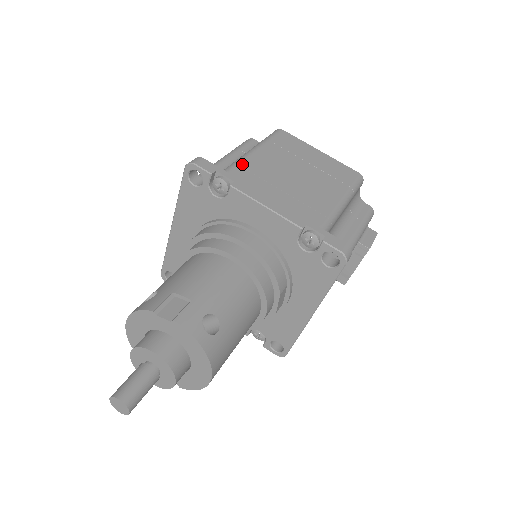
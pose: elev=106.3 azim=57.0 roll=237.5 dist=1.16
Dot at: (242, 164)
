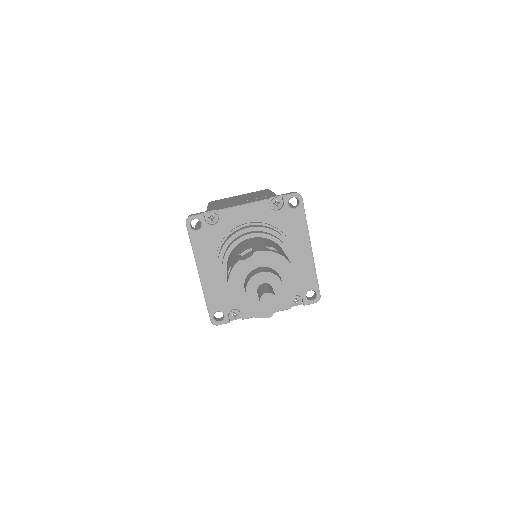
Dot at: (211, 208)
